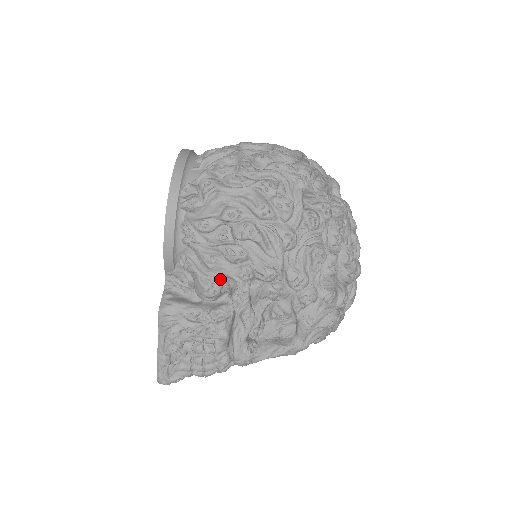
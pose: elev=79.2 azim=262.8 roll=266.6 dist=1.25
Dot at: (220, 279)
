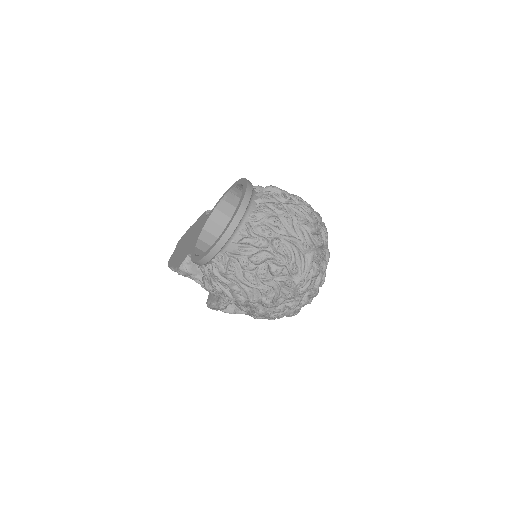
Dot at: occluded
